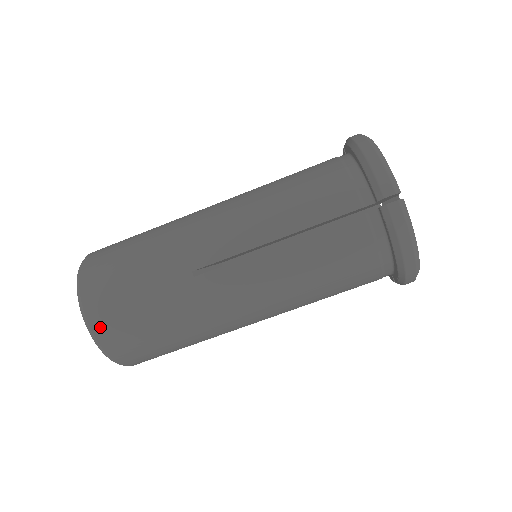
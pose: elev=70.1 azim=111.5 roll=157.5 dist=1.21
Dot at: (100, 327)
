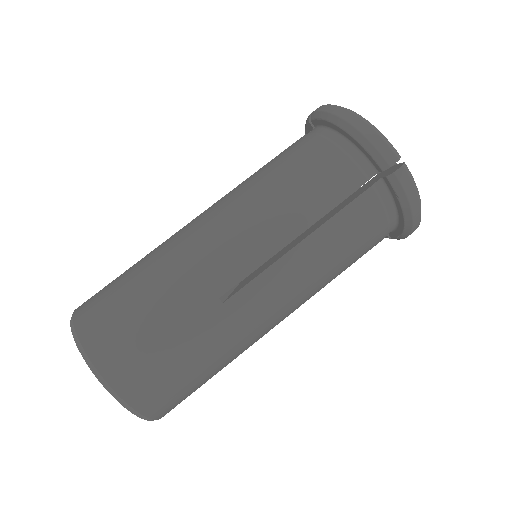
Dot at: (133, 394)
